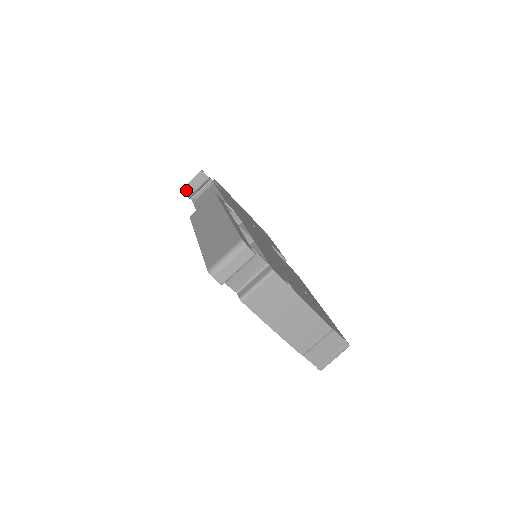
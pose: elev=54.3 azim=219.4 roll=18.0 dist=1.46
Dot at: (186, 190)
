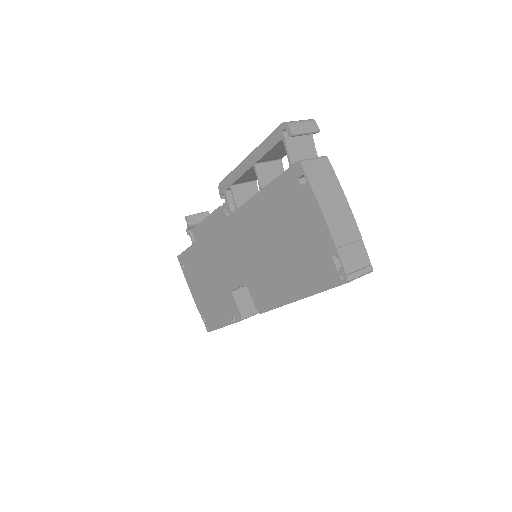
Dot at: (190, 218)
